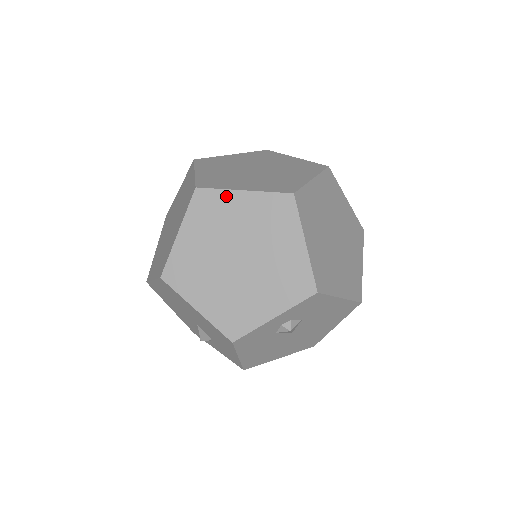
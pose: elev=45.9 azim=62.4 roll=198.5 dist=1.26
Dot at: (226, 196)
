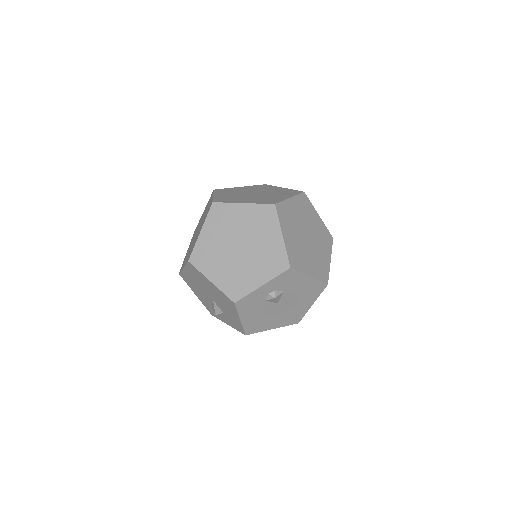
Dot at: (232, 207)
